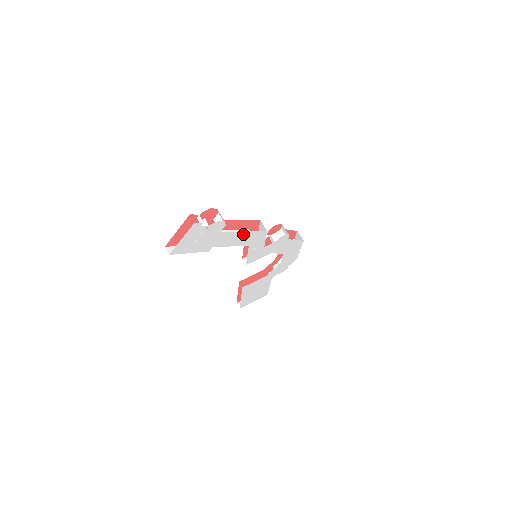
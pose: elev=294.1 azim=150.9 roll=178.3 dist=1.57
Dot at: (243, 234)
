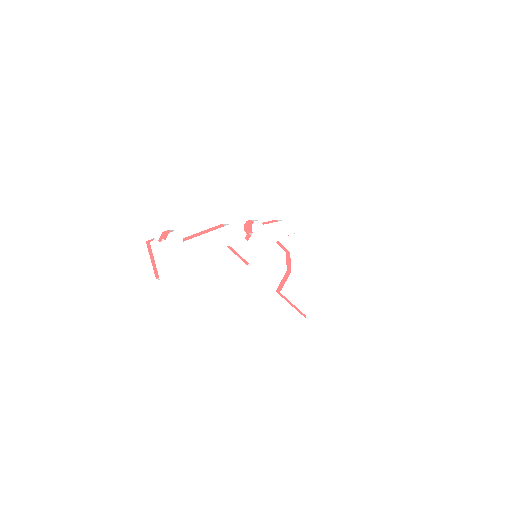
Dot at: (209, 236)
